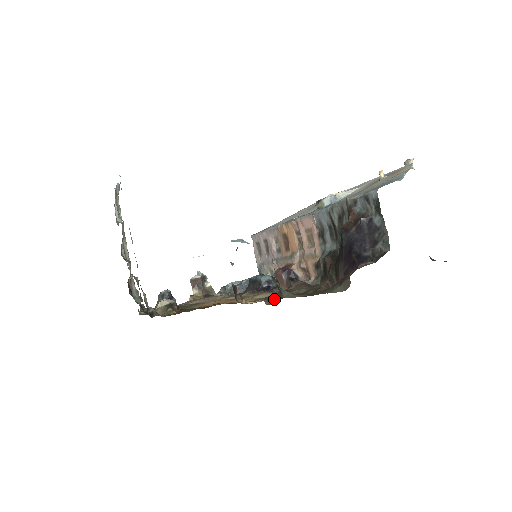
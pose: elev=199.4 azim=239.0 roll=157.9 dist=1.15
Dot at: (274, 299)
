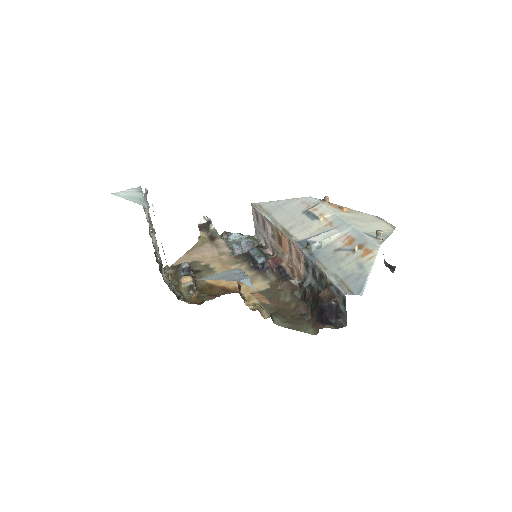
Dot at: (267, 304)
